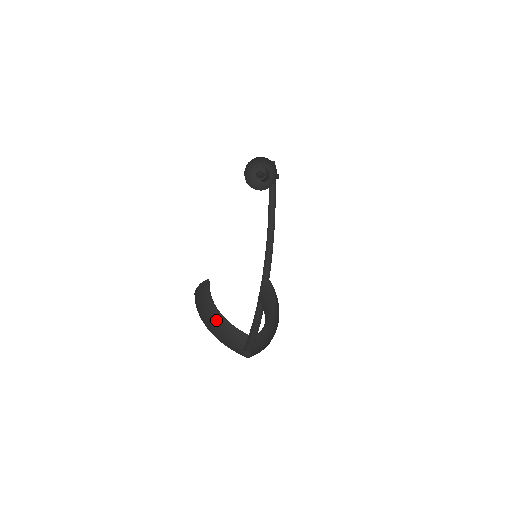
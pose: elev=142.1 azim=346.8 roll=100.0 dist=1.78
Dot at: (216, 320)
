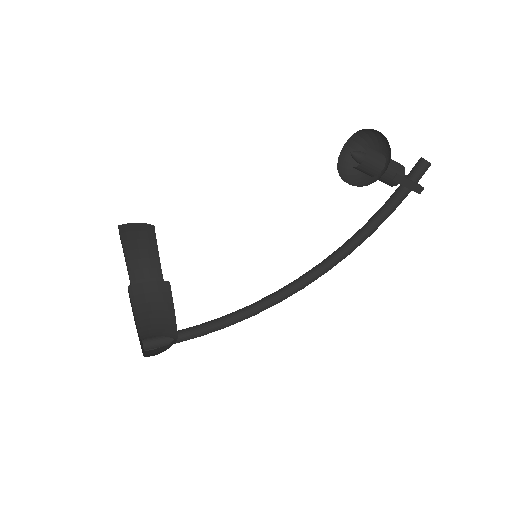
Dot at: occluded
